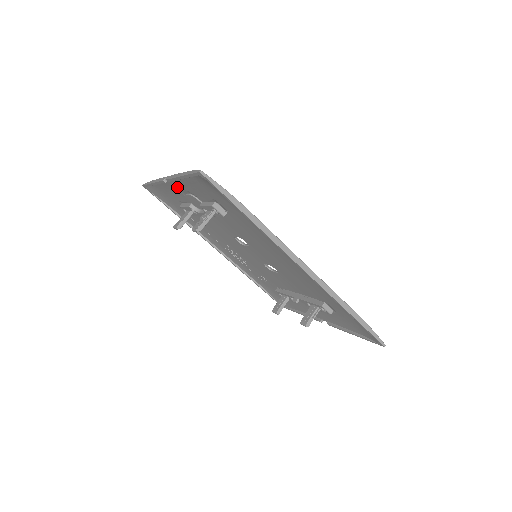
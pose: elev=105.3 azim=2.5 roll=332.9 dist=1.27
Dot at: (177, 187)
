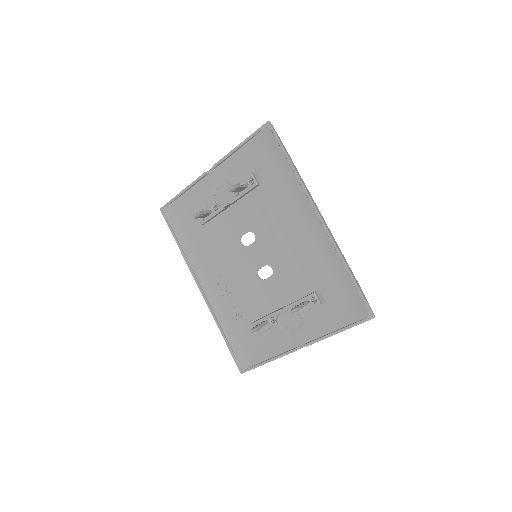
Dot at: (213, 180)
